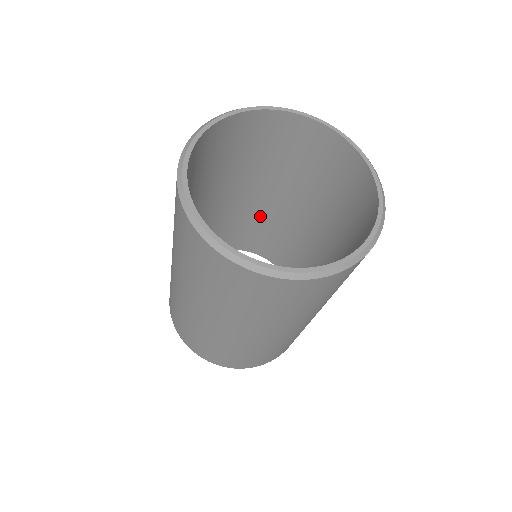
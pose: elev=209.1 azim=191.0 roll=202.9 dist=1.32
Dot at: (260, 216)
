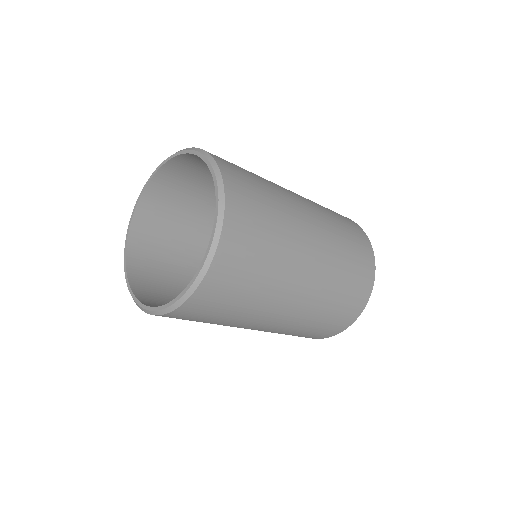
Dot at: occluded
